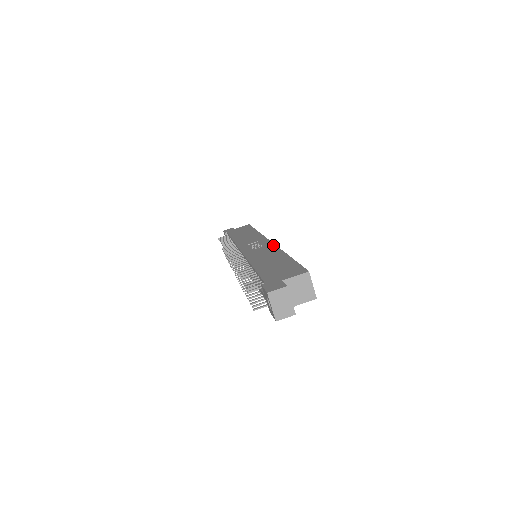
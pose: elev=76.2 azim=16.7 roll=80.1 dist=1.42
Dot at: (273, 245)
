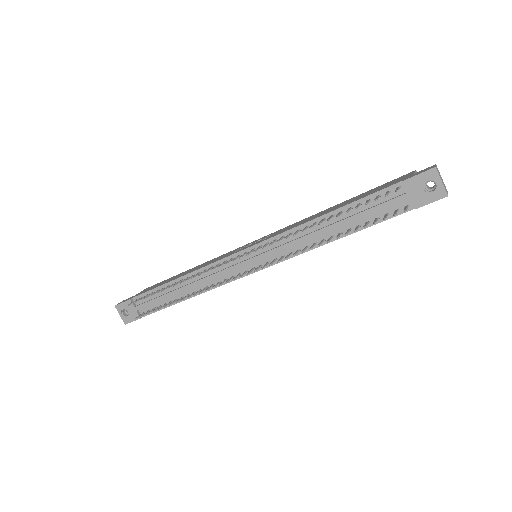
Dot at: (283, 228)
